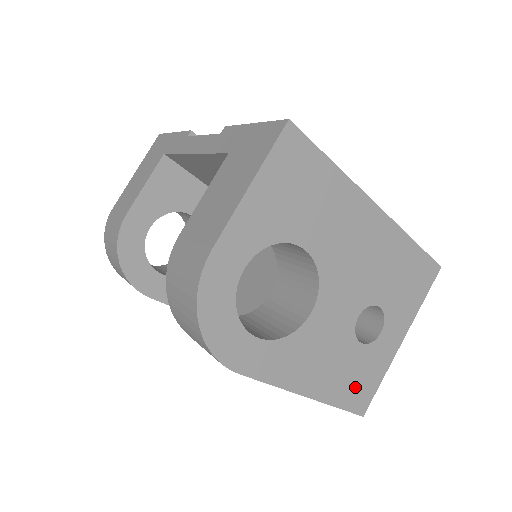
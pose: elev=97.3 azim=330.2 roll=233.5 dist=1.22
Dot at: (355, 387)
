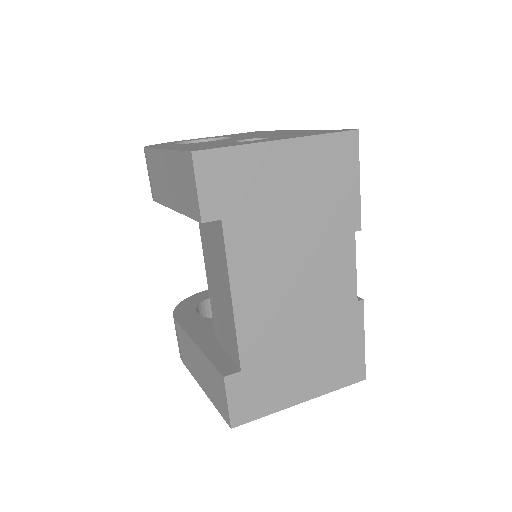
Dot at: occluded
